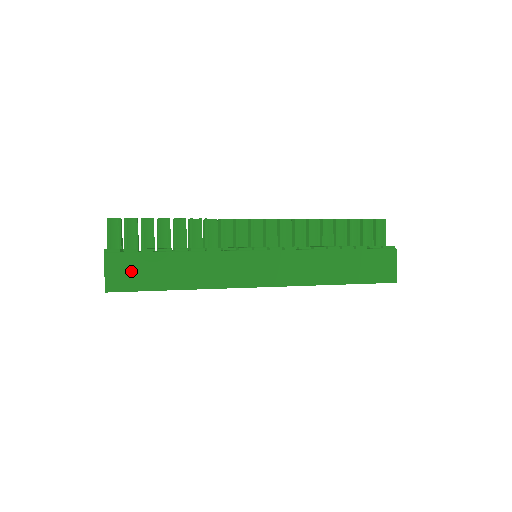
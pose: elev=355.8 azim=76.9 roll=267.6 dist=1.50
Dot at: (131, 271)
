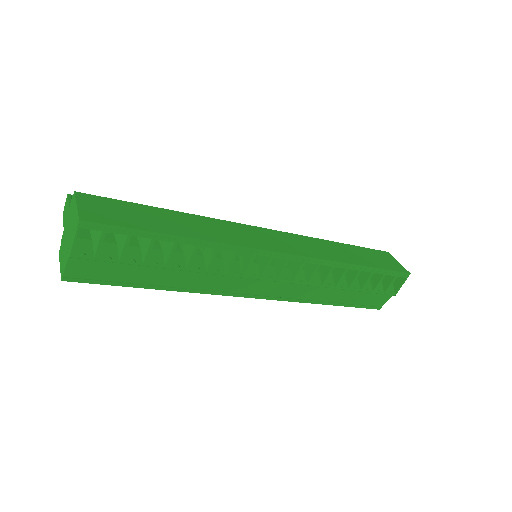
Dot at: (115, 211)
